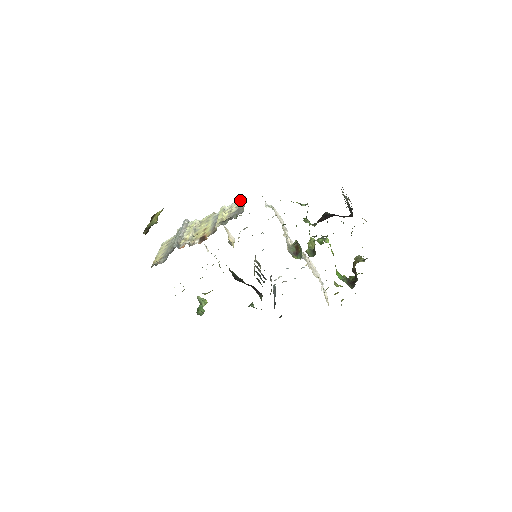
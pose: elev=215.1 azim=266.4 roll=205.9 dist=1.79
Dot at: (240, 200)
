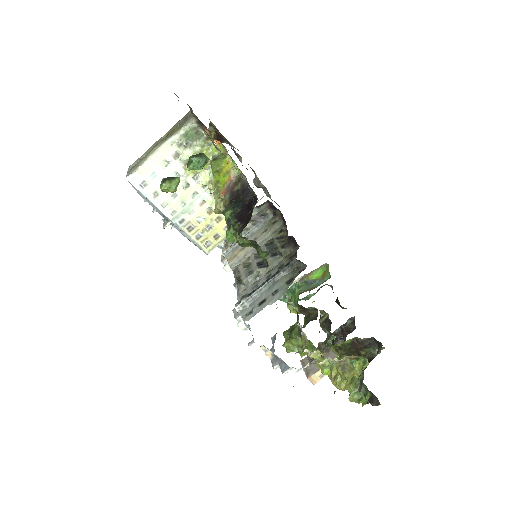
Dot at: occluded
